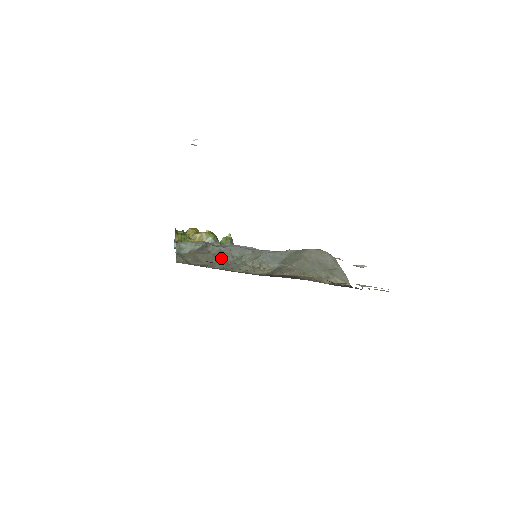
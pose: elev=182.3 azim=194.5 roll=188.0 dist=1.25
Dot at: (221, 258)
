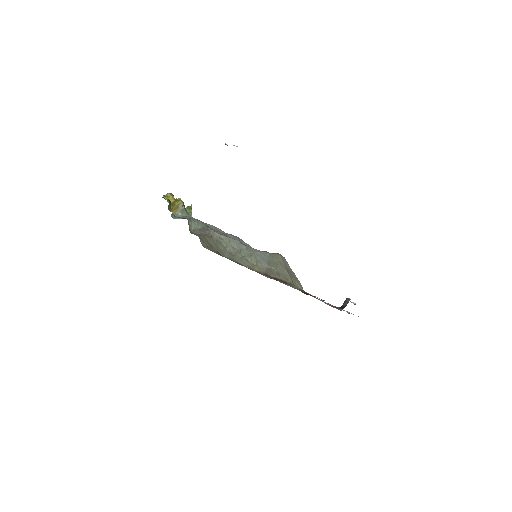
Dot at: (224, 246)
